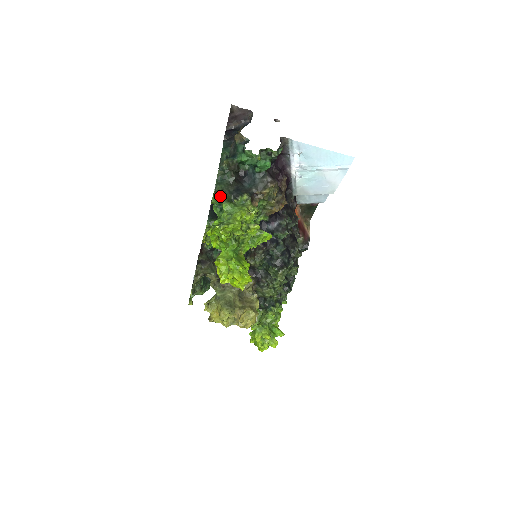
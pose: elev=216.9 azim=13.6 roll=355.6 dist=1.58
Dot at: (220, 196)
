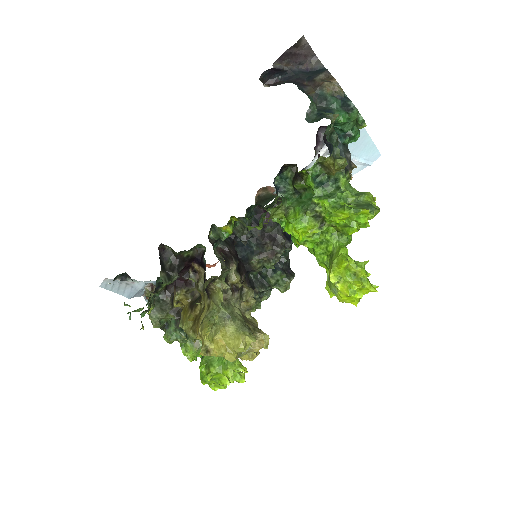
Dot at: (345, 165)
